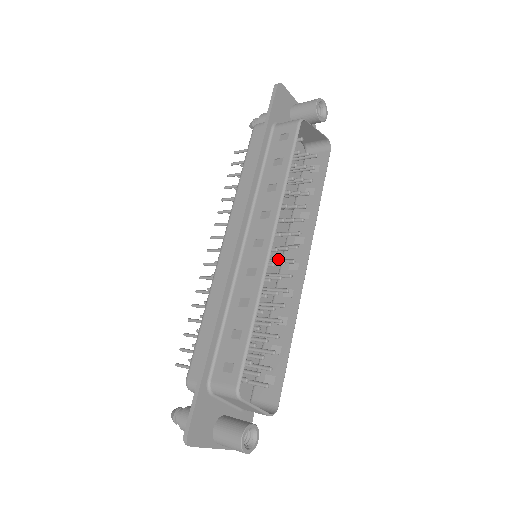
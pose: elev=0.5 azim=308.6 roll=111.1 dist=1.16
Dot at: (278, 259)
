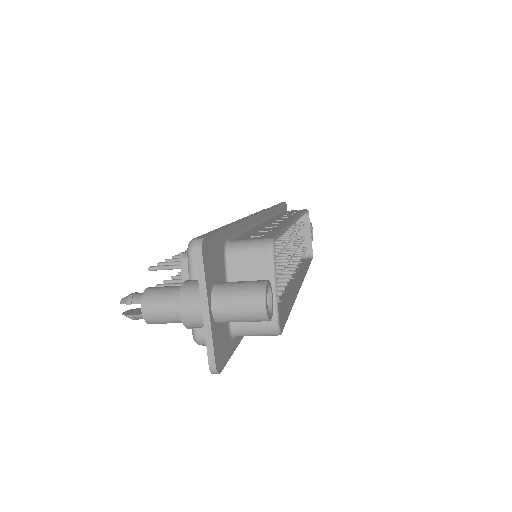
Dot at: occluded
